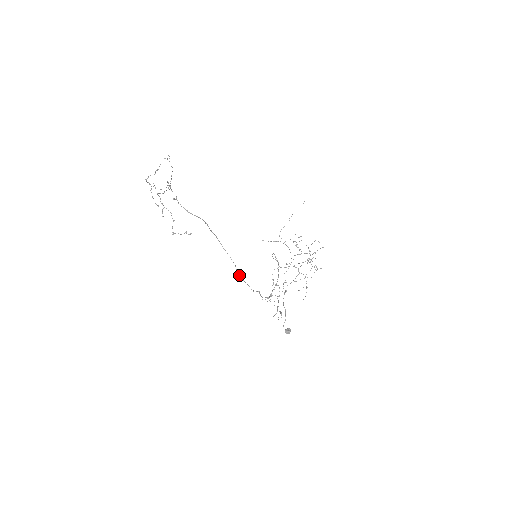
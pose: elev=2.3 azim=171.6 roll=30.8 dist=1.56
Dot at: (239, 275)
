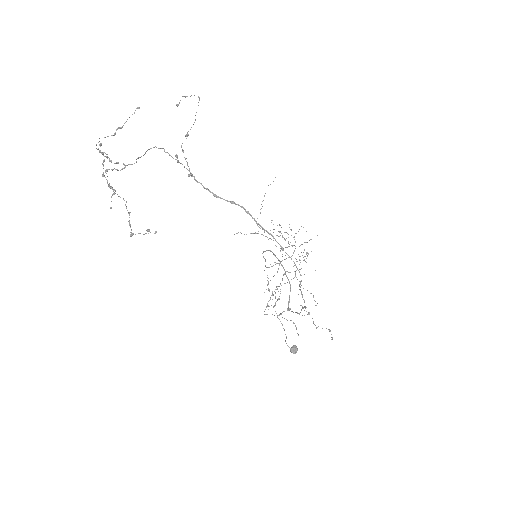
Dot at: occluded
